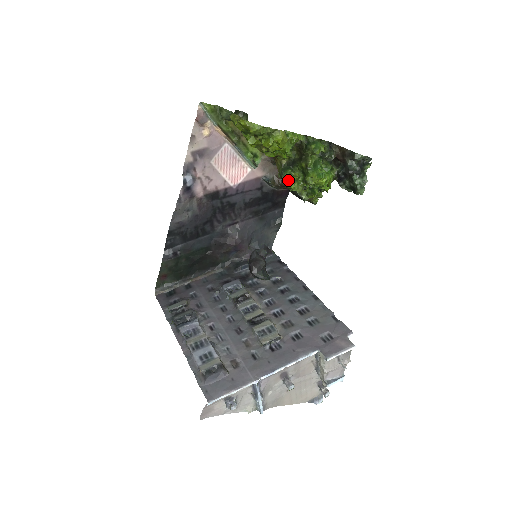
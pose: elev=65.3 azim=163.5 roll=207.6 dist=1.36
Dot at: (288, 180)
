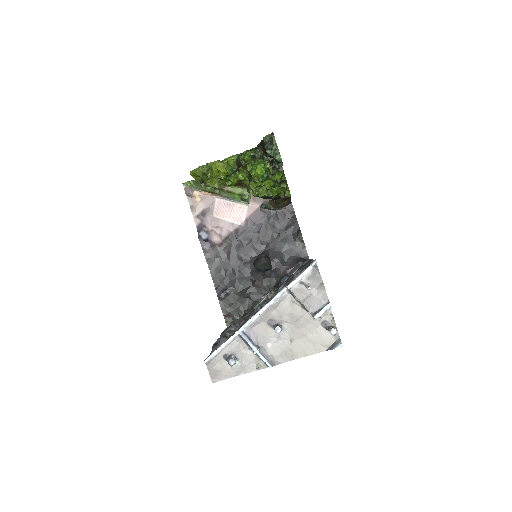
Dot at: (251, 191)
